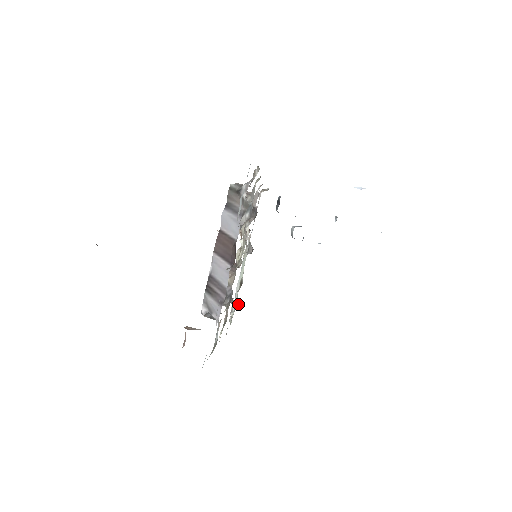
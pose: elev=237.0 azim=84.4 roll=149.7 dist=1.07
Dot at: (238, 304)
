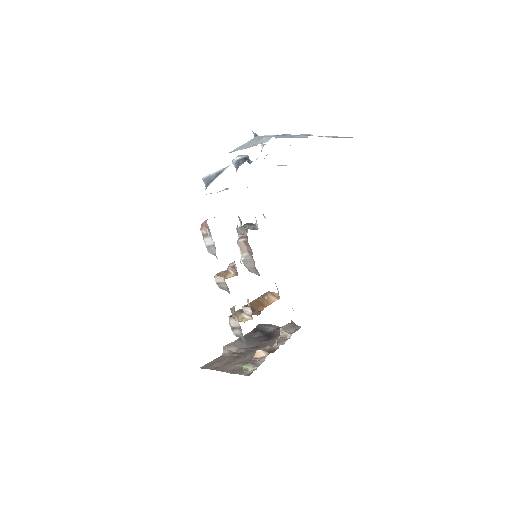
Dot at: occluded
